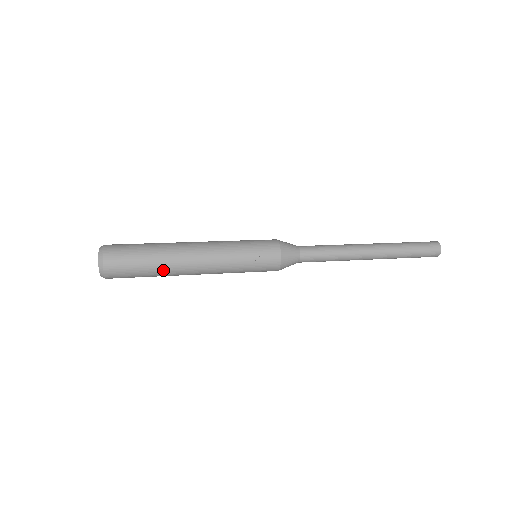
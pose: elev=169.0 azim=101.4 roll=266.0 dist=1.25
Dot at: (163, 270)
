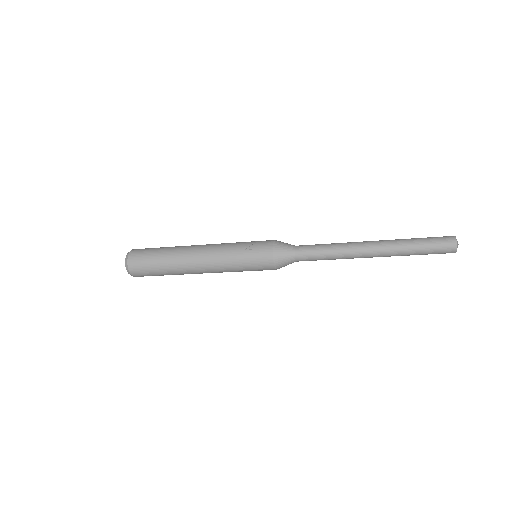
Dot at: (171, 259)
